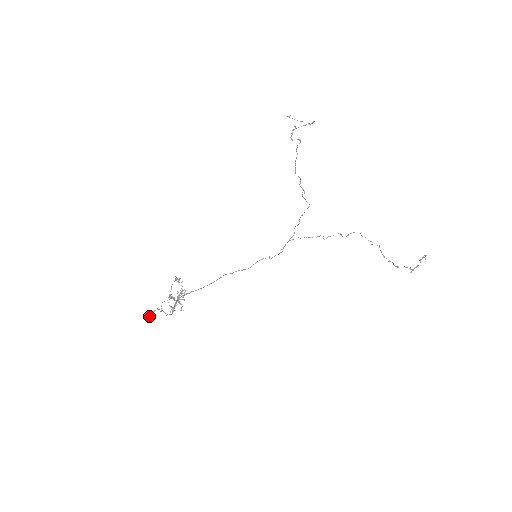
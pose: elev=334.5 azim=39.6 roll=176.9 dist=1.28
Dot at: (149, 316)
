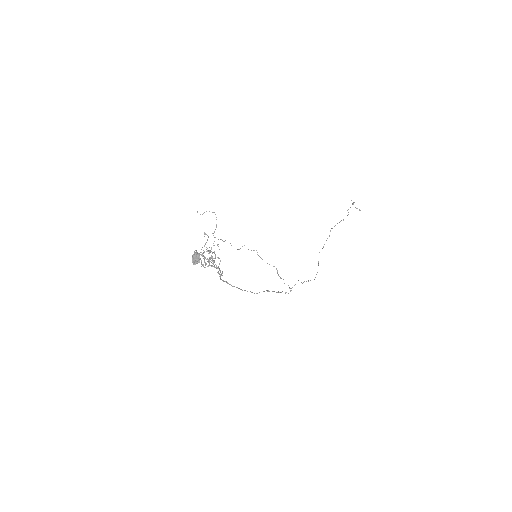
Dot at: (193, 254)
